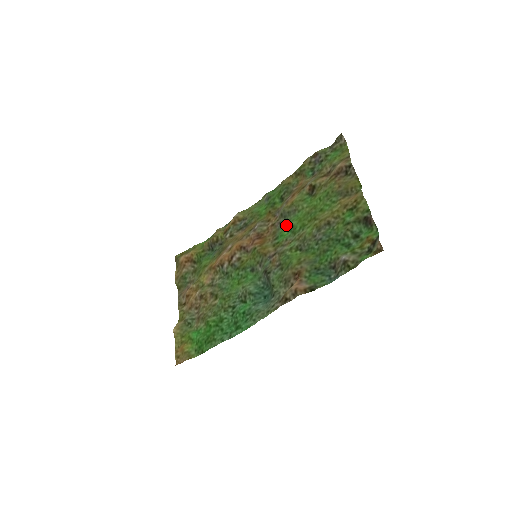
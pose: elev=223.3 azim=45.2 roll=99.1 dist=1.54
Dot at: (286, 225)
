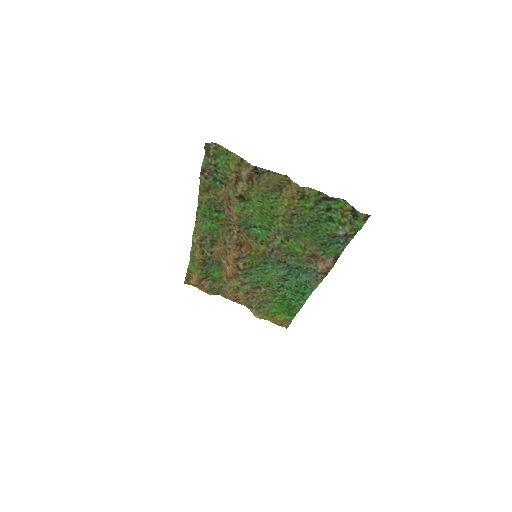
Dot at: (252, 228)
